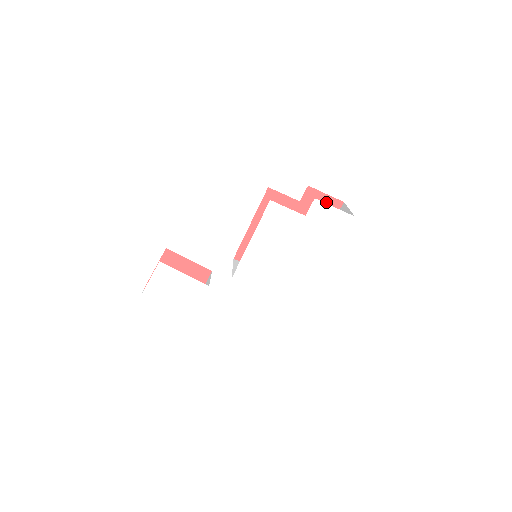
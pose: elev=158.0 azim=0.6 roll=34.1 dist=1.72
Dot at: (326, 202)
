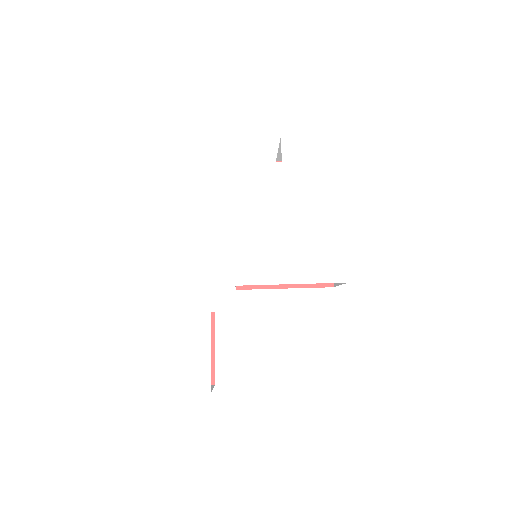
Dot at: occluded
